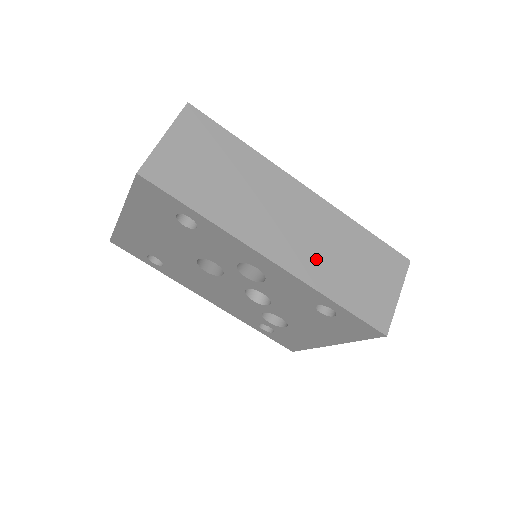
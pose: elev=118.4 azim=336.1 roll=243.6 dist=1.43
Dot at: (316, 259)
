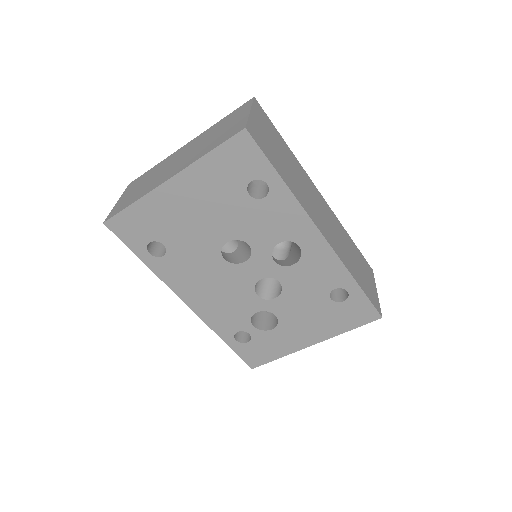
Dot at: (340, 246)
